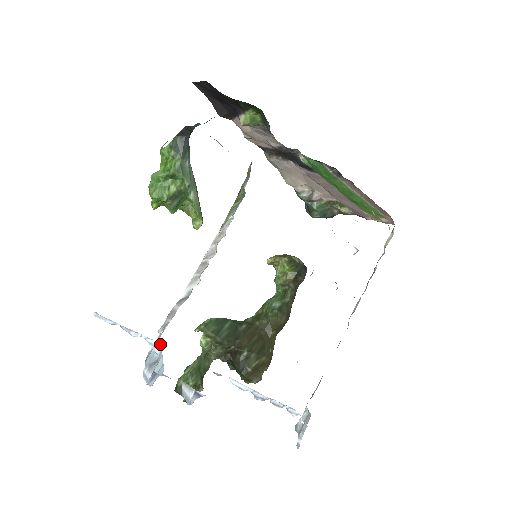
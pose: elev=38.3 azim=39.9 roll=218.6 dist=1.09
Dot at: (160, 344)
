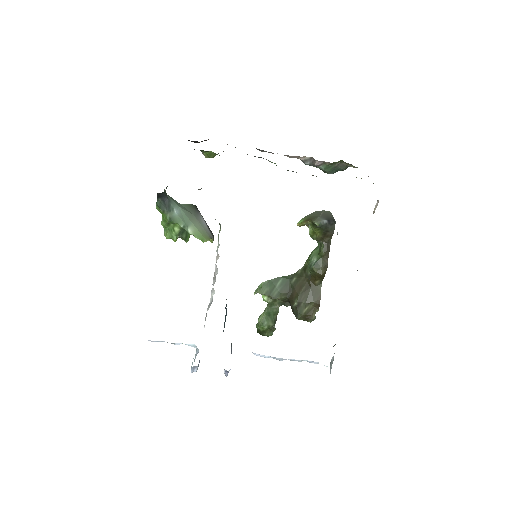
Dot at: (194, 346)
